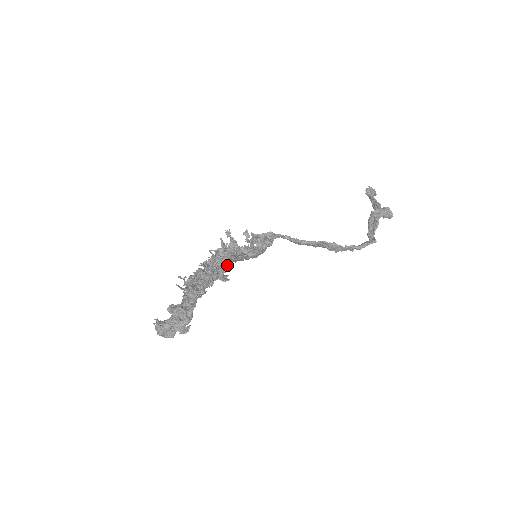
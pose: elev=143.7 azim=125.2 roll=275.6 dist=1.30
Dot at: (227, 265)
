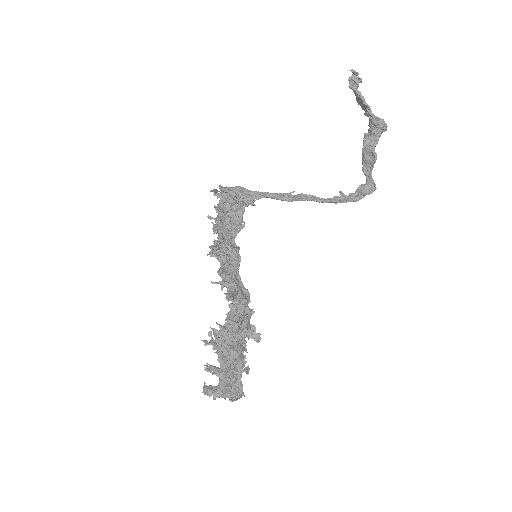
Dot at: (250, 316)
